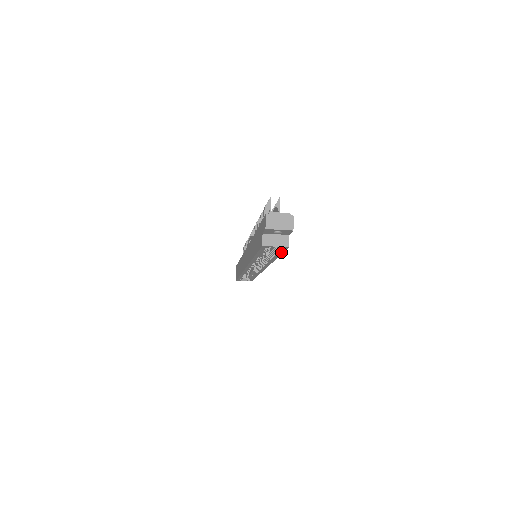
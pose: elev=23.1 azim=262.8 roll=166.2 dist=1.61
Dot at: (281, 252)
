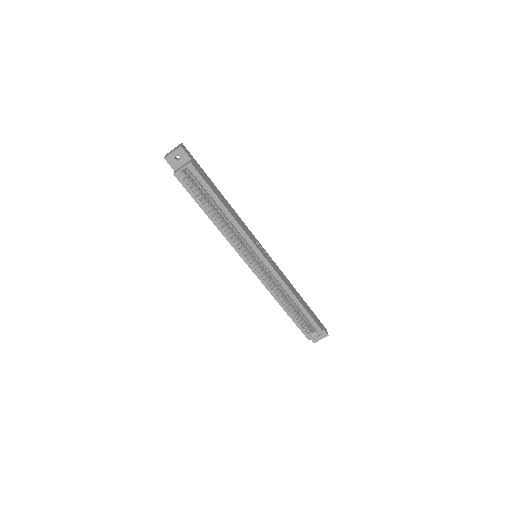
Dot at: (204, 183)
